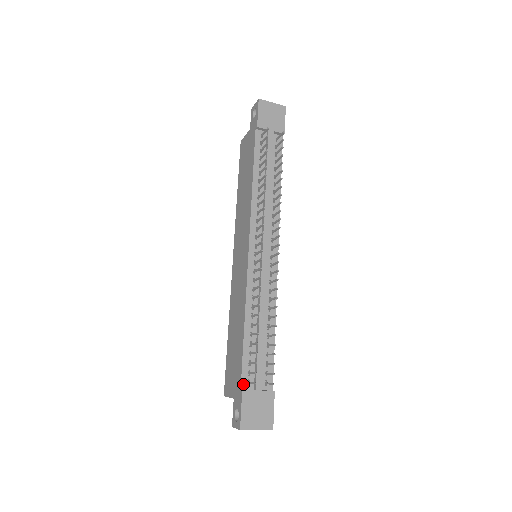
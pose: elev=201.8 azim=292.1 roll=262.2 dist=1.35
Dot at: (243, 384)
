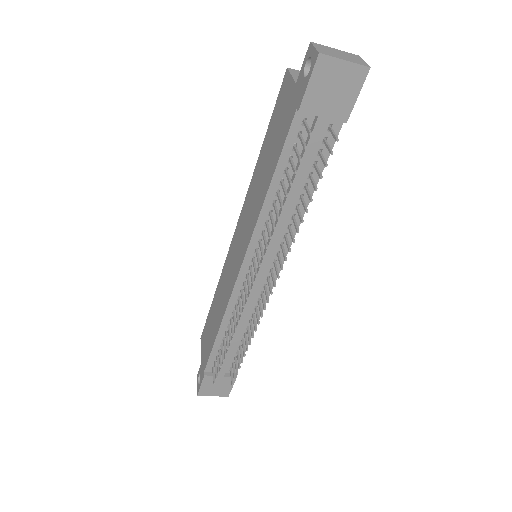
Dot at: (207, 368)
